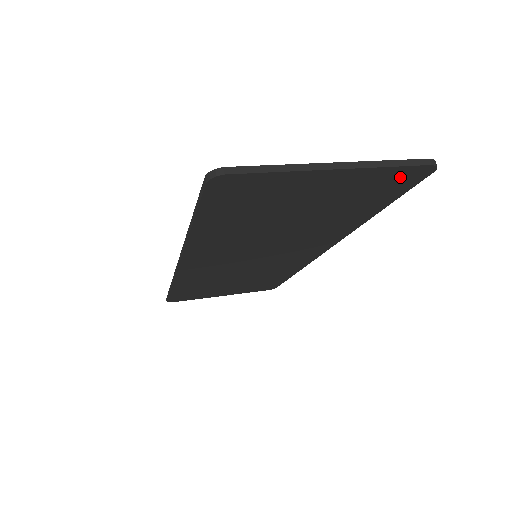
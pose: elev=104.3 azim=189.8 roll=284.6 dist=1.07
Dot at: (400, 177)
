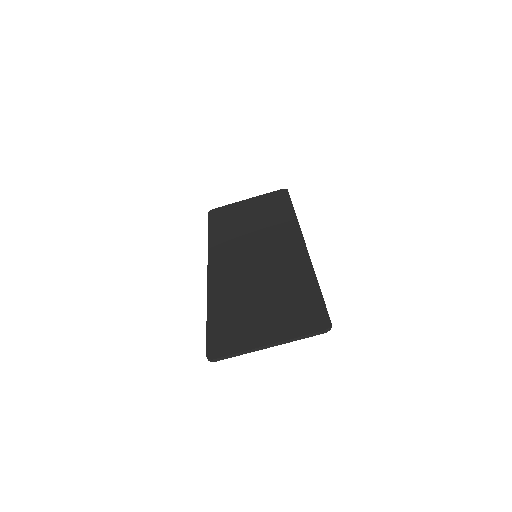
Dot at: (312, 326)
